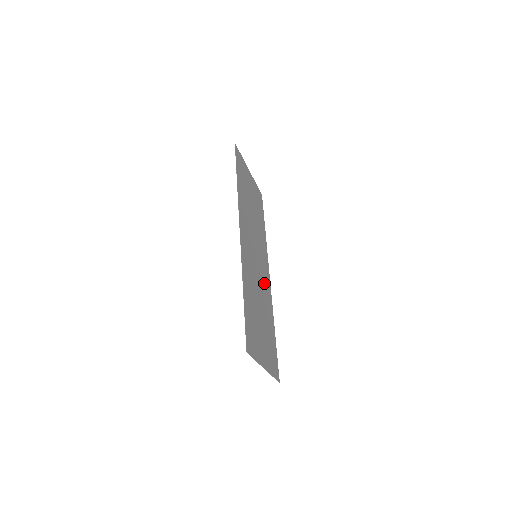
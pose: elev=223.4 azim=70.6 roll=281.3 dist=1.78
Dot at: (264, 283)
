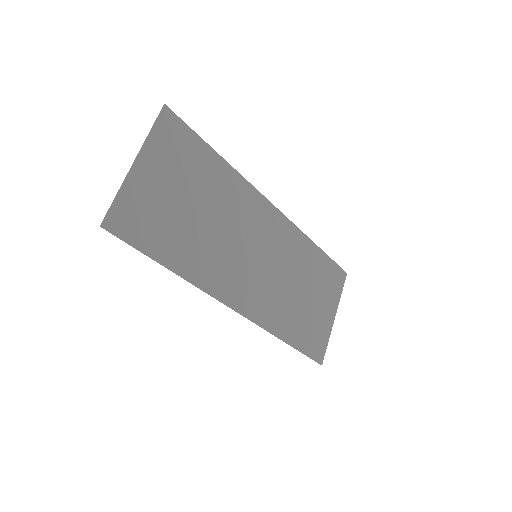
Dot at: (280, 244)
